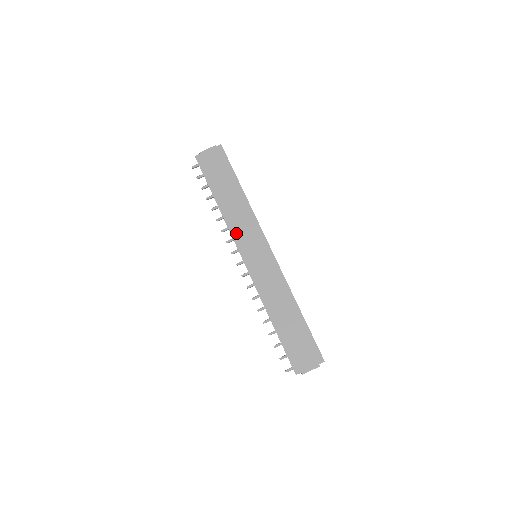
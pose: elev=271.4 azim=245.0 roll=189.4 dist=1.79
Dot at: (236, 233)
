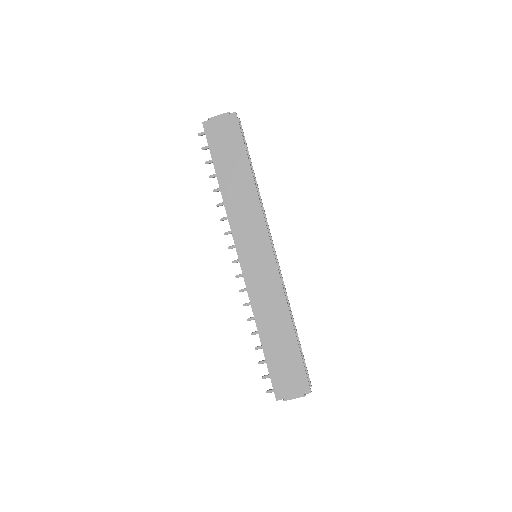
Dot at: (236, 227)
